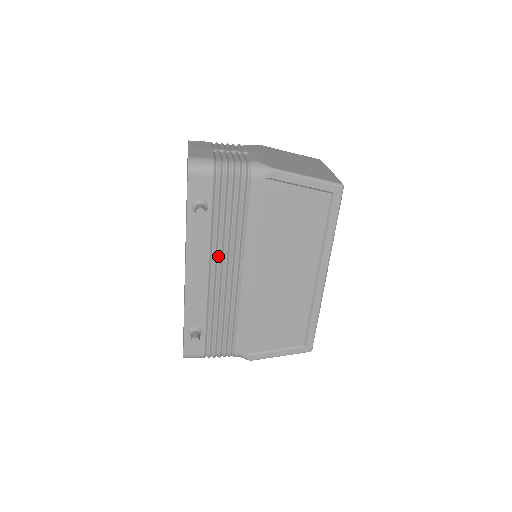
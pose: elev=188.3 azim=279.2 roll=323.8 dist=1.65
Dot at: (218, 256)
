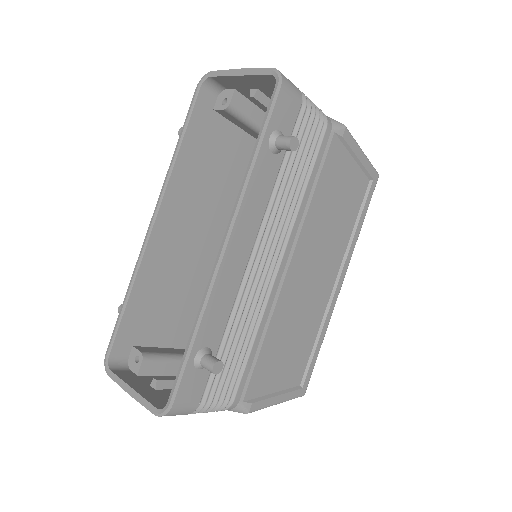
Dot at: (266, 228)
